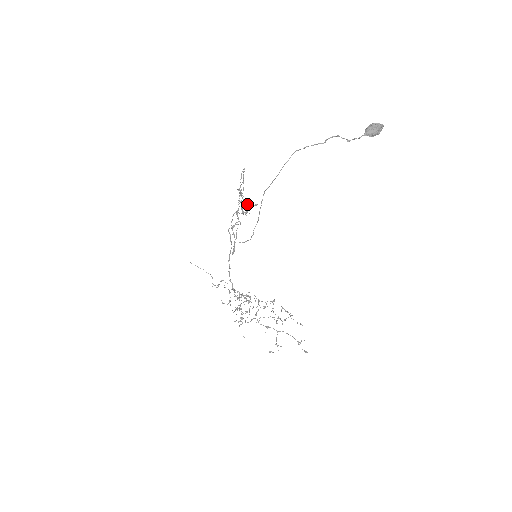
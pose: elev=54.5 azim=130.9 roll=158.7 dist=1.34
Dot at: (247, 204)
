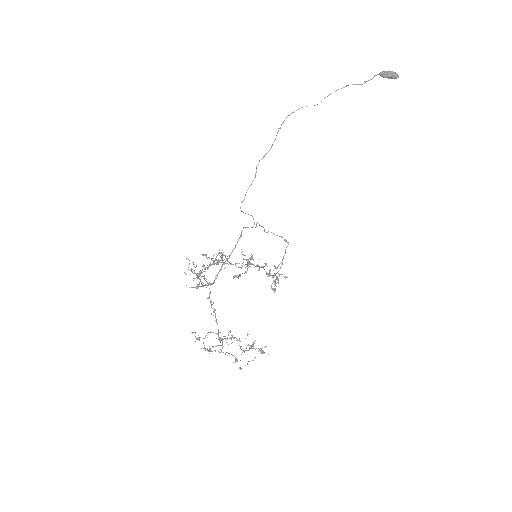
Dot at: (277, 276)
